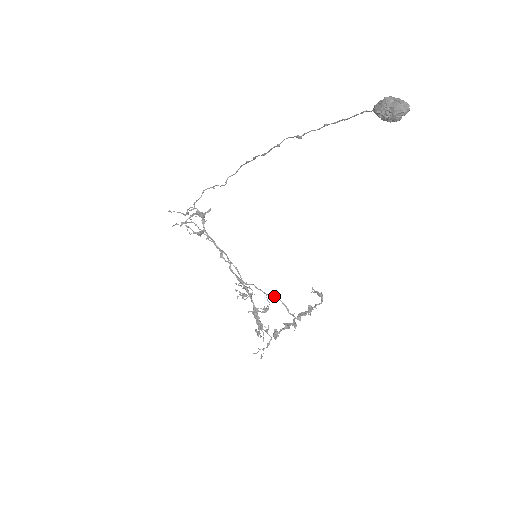
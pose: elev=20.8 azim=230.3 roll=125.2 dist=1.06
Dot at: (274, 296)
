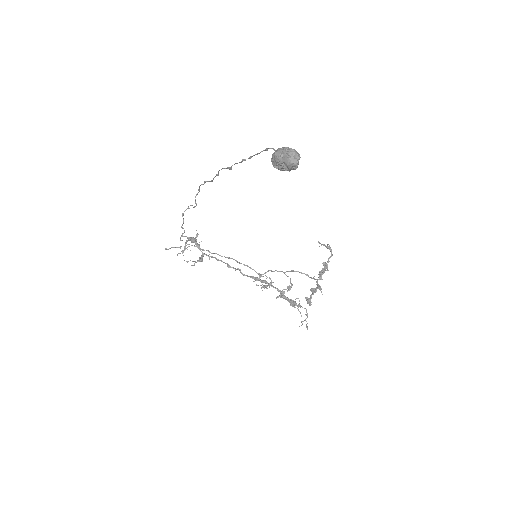
Dot at: (290, 271)
